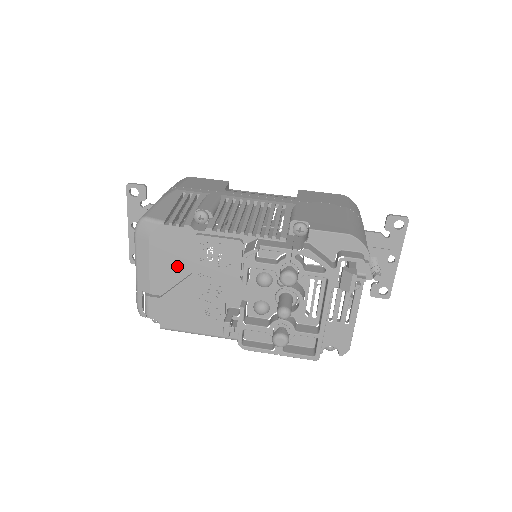
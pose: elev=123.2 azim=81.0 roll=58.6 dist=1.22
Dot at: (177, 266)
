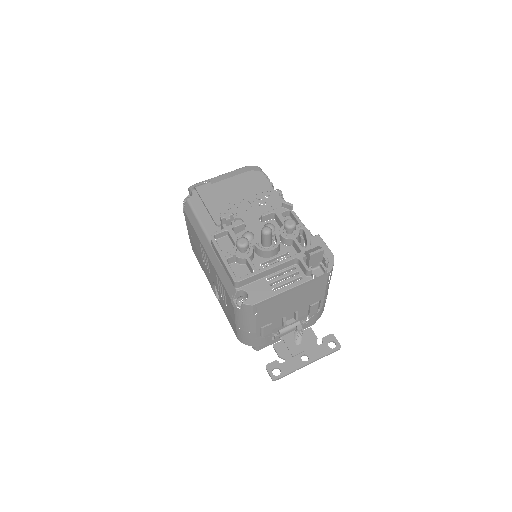
Dot at: (242, 189)
